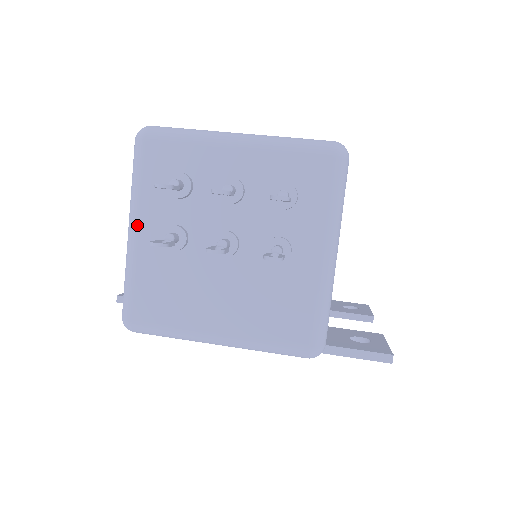
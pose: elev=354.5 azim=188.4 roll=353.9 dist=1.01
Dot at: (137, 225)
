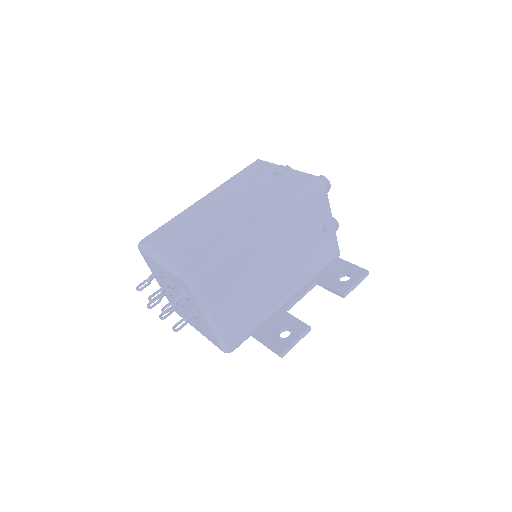
Dot at: (156, 280)
